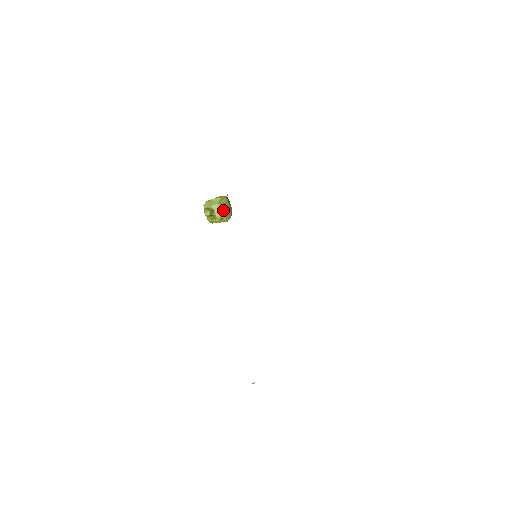
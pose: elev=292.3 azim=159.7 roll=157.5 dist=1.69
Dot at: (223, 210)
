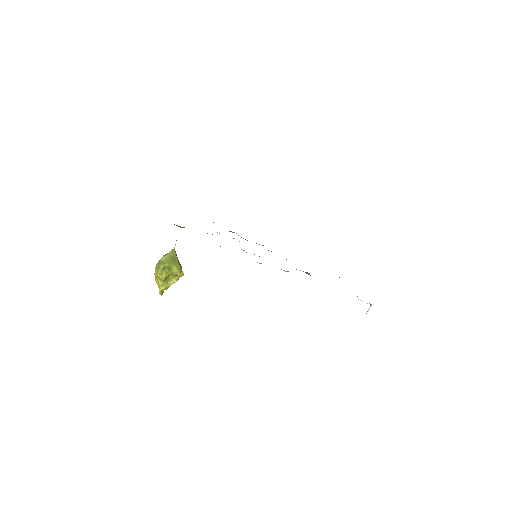
Dot at: (178, 263)
